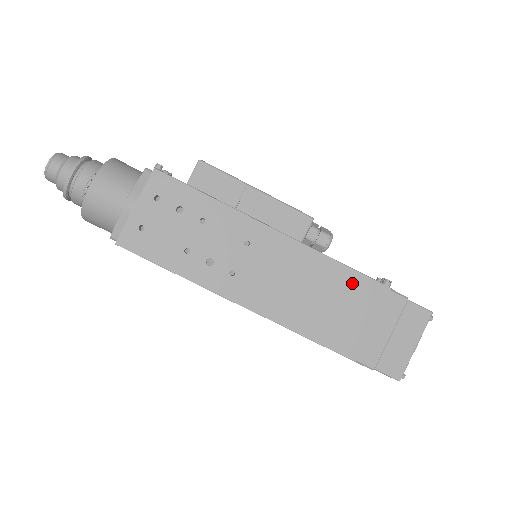
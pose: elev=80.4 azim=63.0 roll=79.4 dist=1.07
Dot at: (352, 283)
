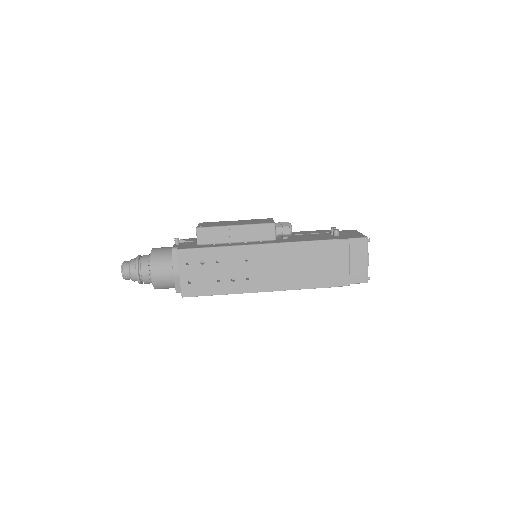
Dot at: (313, 249)
